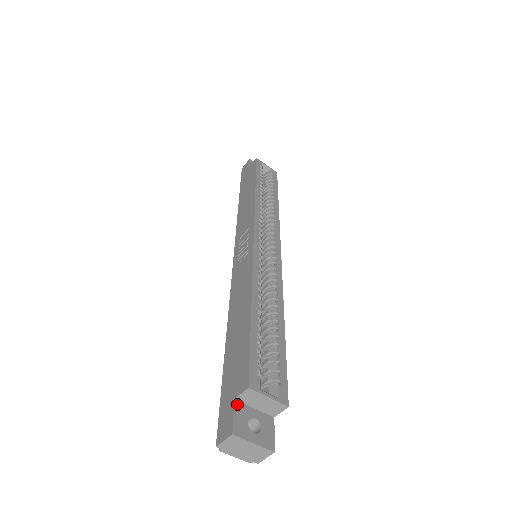
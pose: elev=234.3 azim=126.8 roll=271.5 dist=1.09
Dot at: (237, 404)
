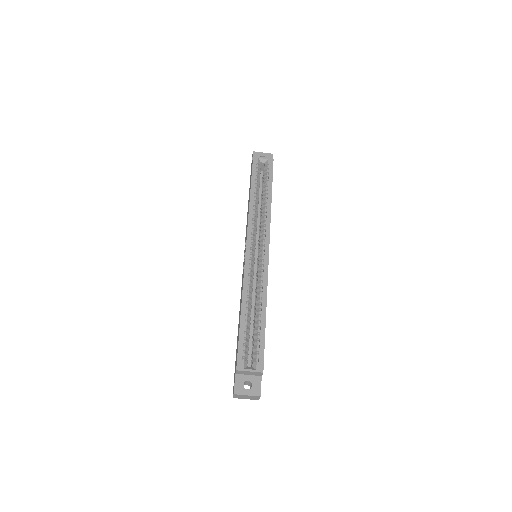
Dot at: (237, 376)
